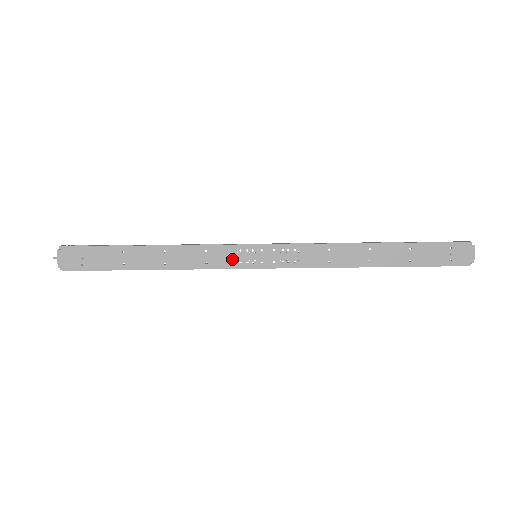
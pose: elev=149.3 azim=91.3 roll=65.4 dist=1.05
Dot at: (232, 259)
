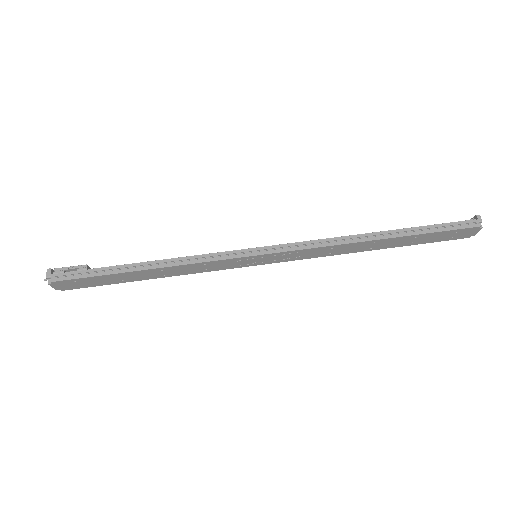
Dot at: (232, 265)
